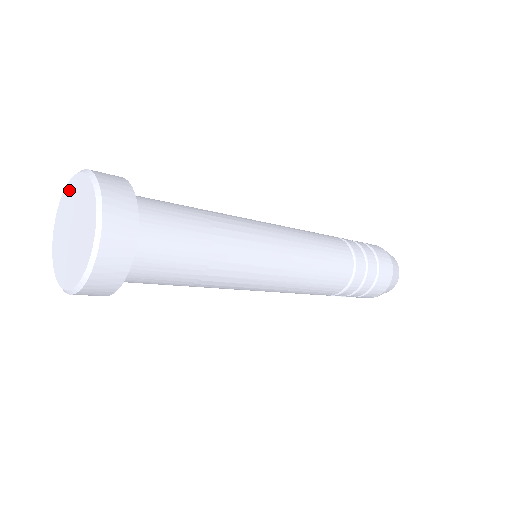
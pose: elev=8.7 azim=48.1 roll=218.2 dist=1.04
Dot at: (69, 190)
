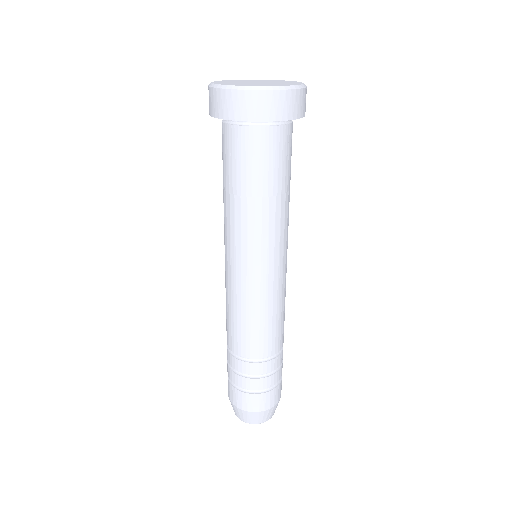
Dot at: (226, 81)
